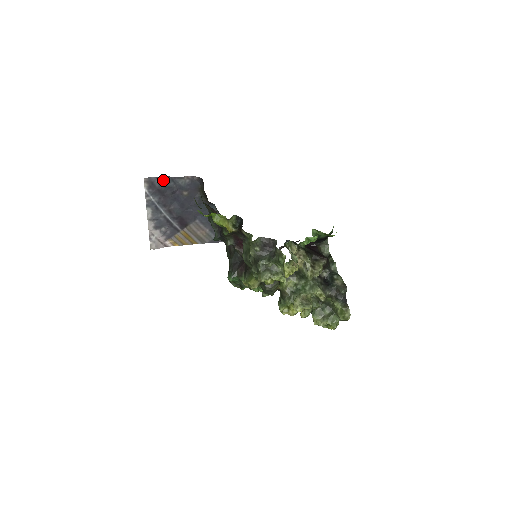
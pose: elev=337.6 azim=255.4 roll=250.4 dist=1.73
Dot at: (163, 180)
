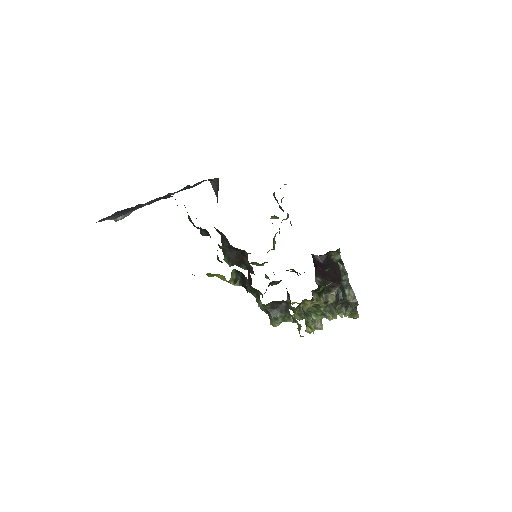
Dot at: (120, 211)
